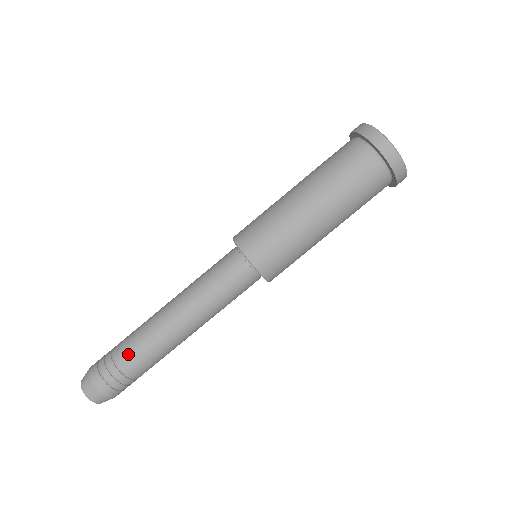
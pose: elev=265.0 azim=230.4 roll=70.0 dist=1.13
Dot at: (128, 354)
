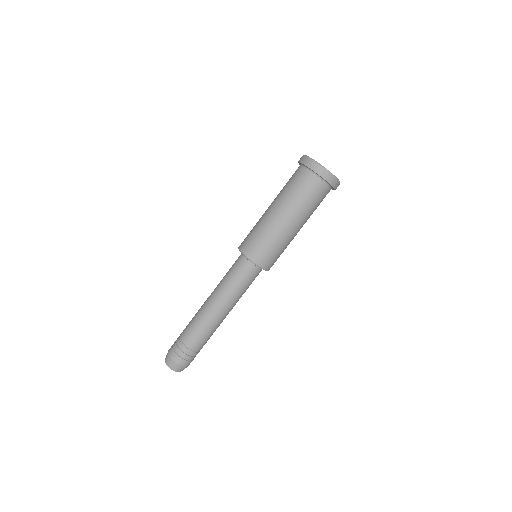
Dot at: (196, 341)
